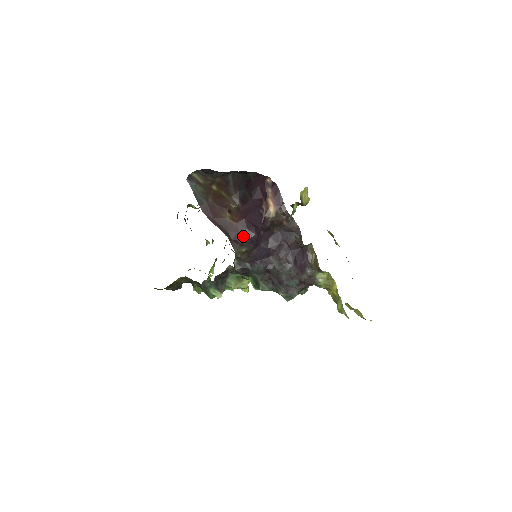
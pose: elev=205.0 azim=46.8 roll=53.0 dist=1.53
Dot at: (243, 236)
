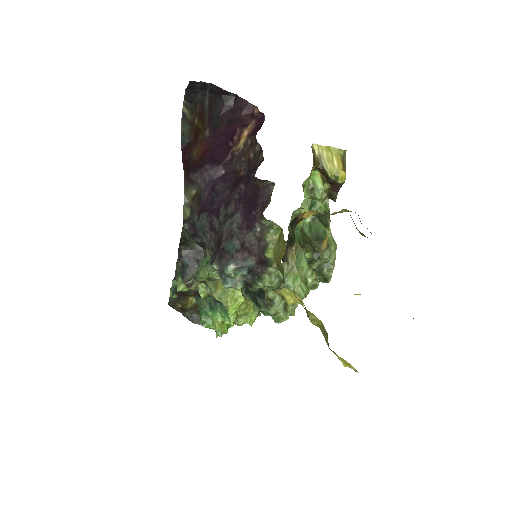
Dot at: (196, 169)
